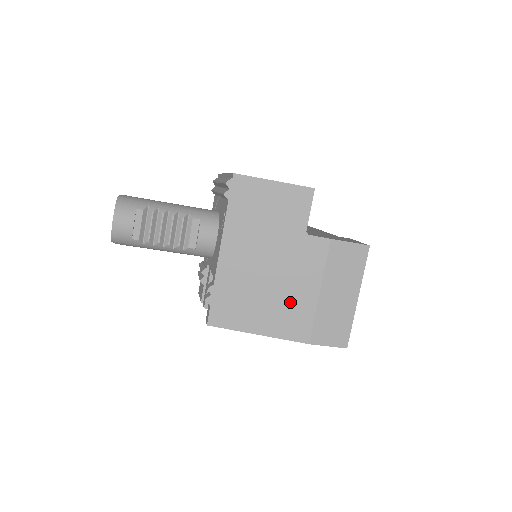
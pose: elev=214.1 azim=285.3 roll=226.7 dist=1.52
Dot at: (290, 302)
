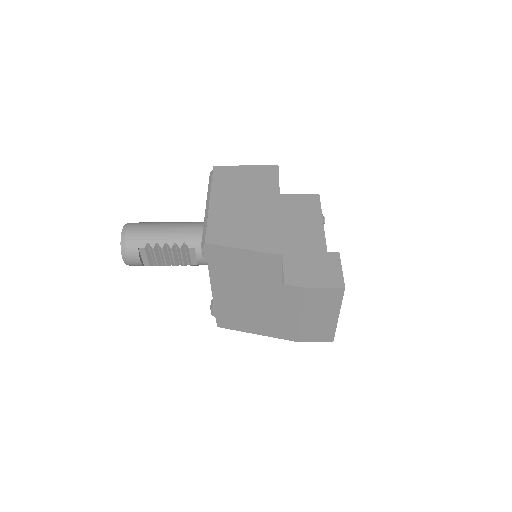
Dot at: (278, 320)
